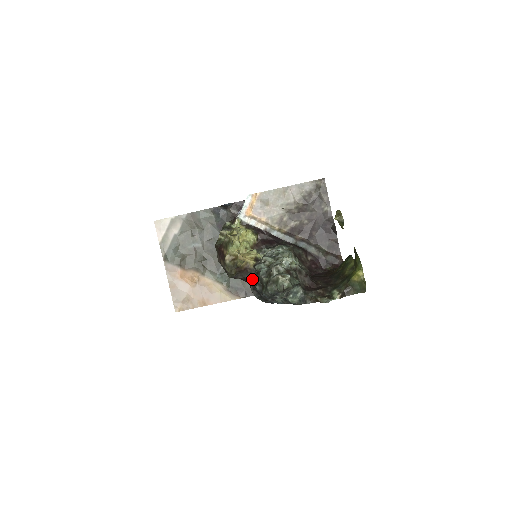
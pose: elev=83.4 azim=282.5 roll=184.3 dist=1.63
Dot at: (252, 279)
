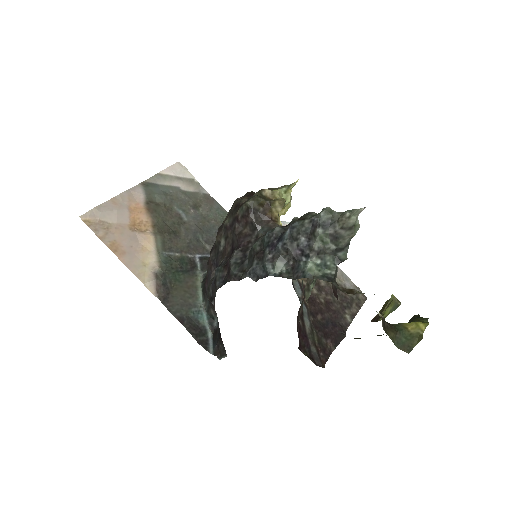
Dot at: (262, 234)
